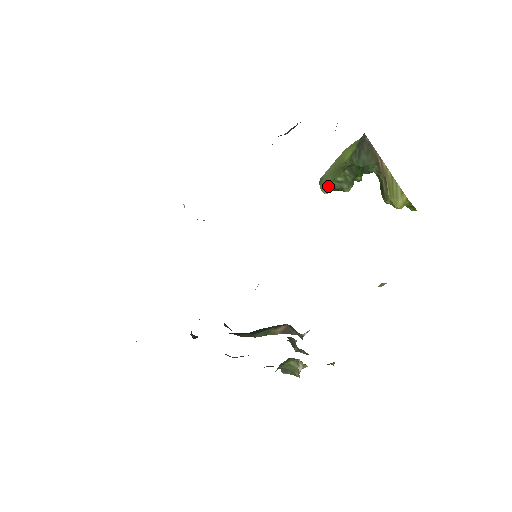
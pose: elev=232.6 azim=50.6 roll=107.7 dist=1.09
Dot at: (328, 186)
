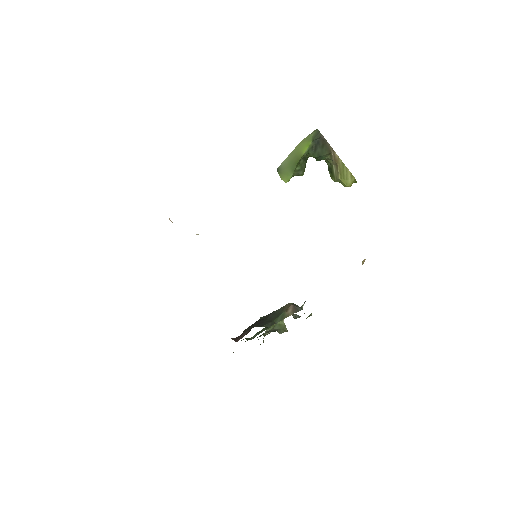
Dot at: (289, 176)
